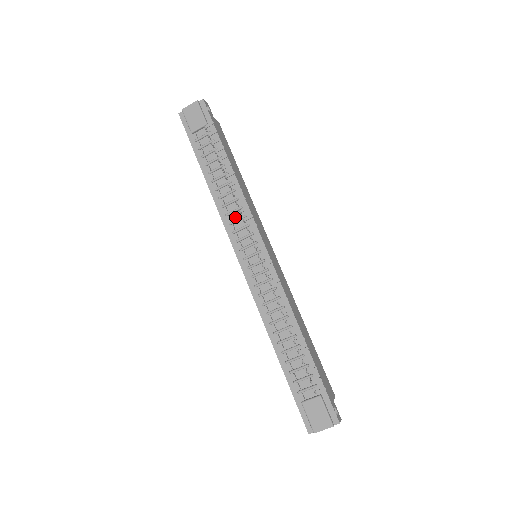
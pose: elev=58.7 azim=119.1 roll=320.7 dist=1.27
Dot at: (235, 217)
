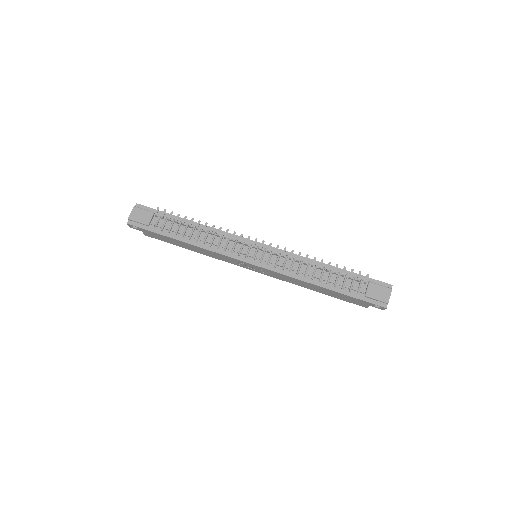
Dot at: (224, 244)
